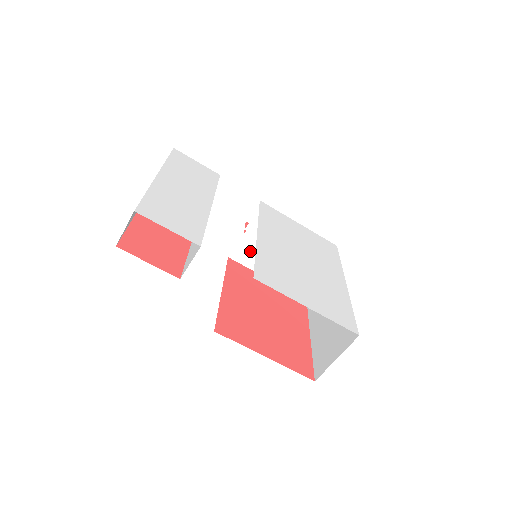
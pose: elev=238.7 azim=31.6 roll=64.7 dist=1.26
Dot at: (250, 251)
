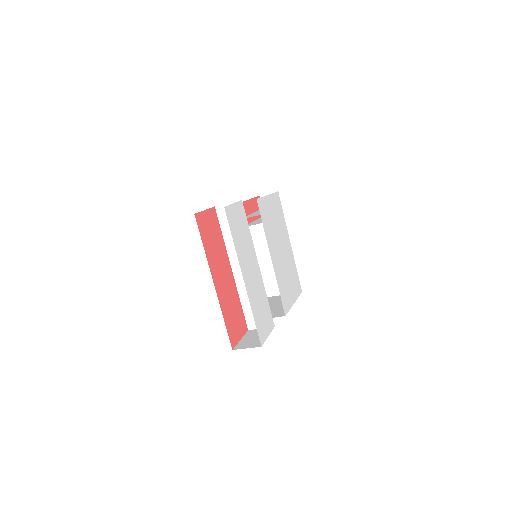
Dot at: occluded
